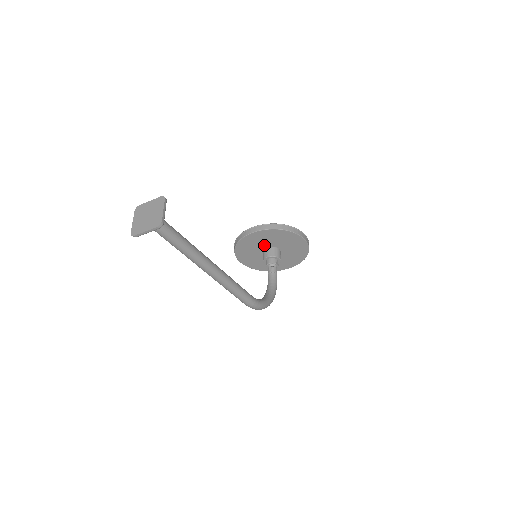
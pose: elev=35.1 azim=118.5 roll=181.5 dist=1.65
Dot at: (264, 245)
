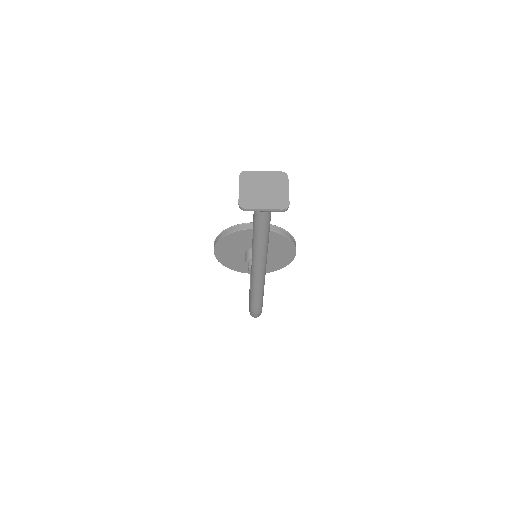
Dot at: occluded
